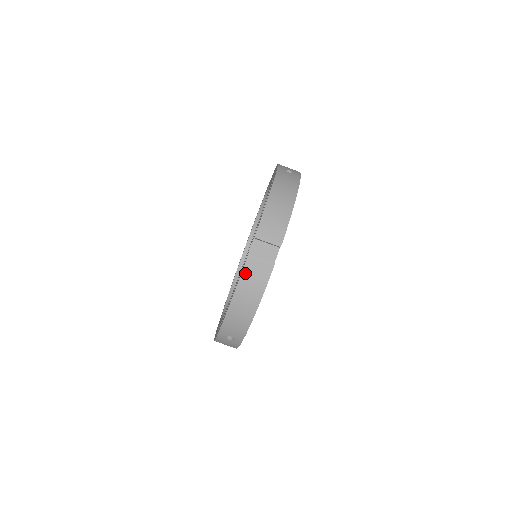
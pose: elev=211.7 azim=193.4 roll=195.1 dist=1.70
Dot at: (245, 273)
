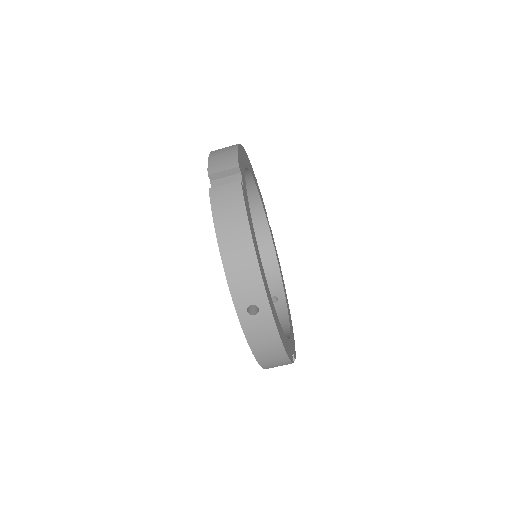
Dot at: (215, 206)
